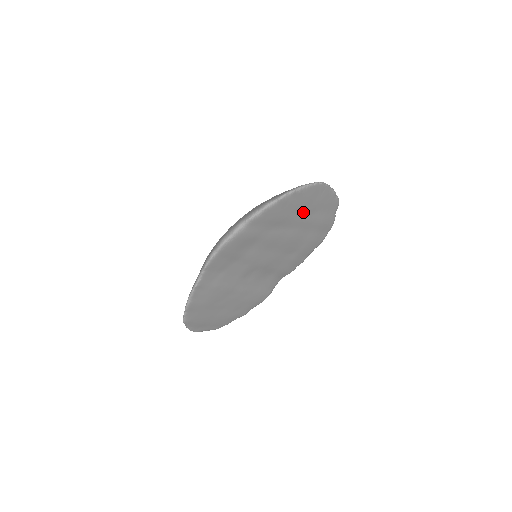
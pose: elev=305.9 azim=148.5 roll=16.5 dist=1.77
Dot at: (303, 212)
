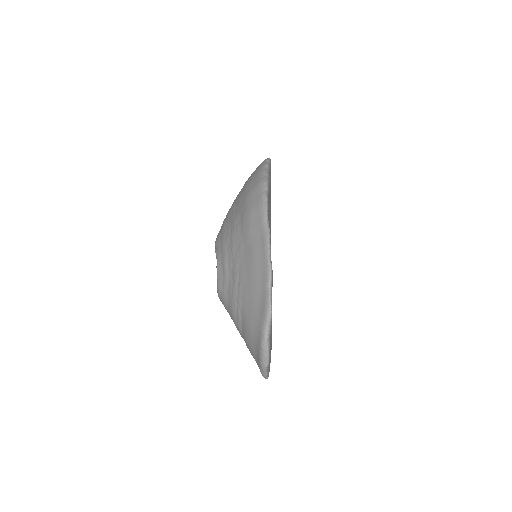
Dot at: occluded
